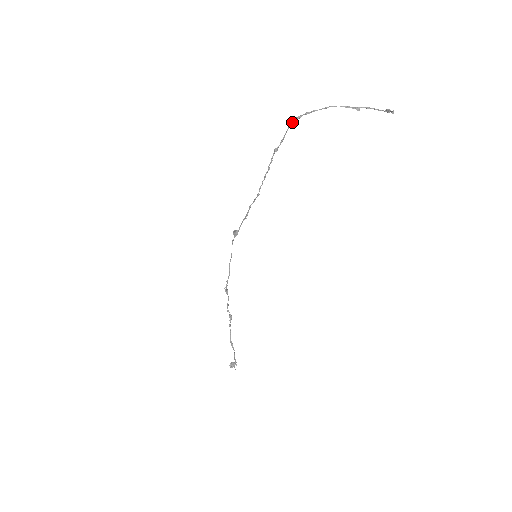
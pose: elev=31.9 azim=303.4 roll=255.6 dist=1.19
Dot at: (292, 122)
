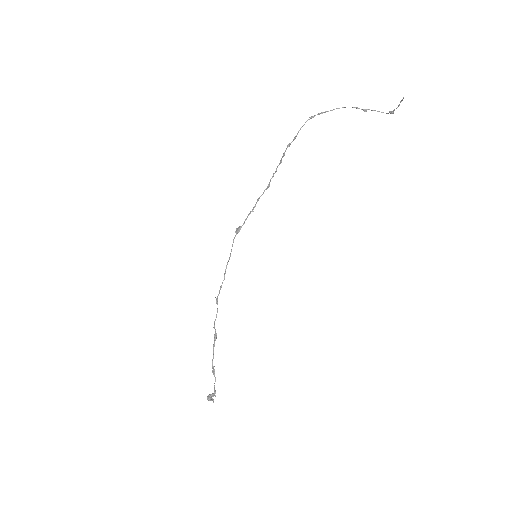
Dot at: (306, 121)
